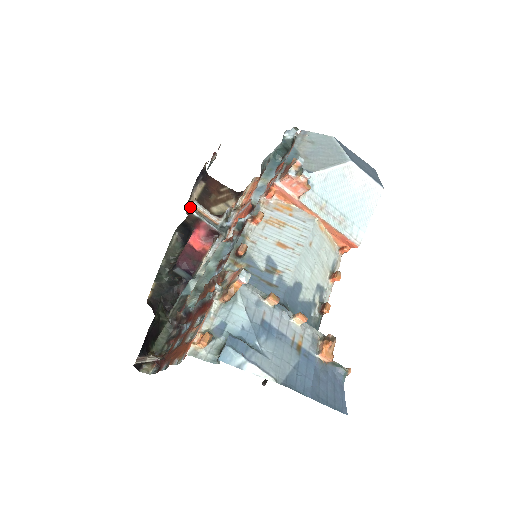
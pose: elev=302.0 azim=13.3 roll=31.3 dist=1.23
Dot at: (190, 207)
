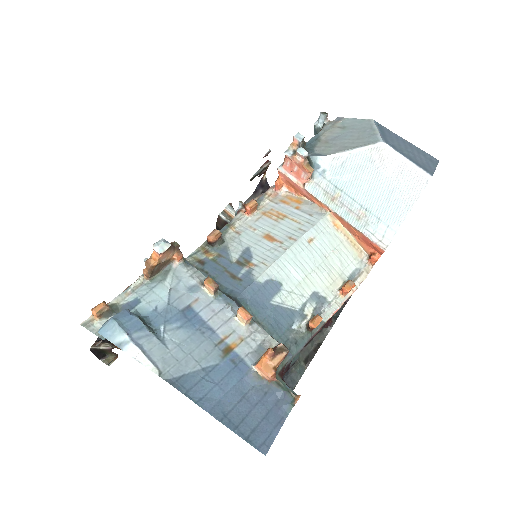
Dot at: occluded
